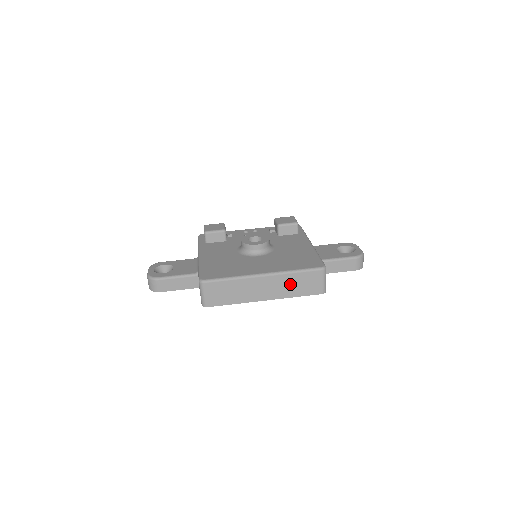
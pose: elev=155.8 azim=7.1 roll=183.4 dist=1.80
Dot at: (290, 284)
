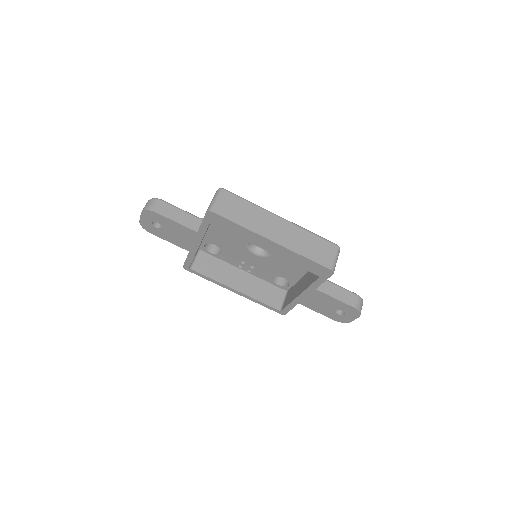
Dot at: (303, 240)
